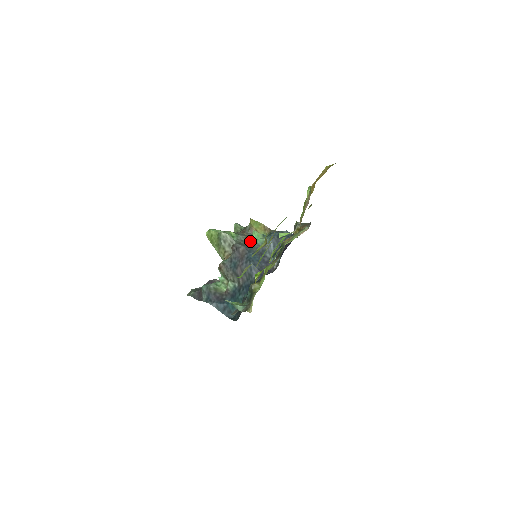
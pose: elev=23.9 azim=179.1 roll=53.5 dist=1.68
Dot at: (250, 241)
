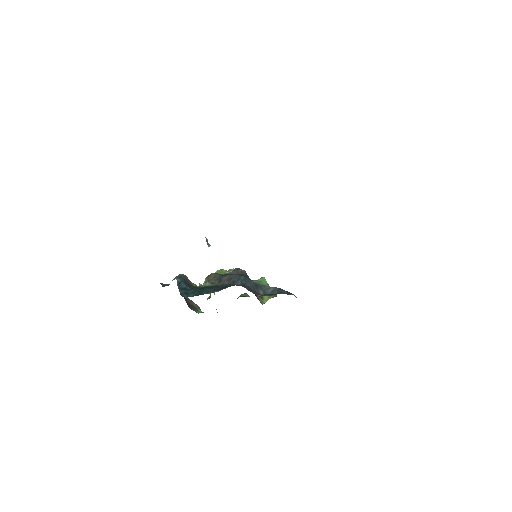
Dot at: occluded
